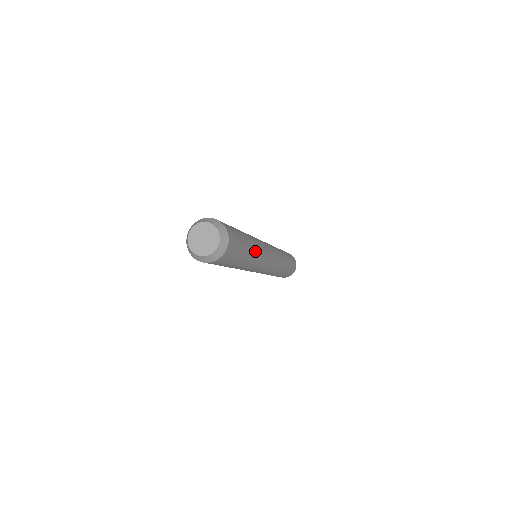
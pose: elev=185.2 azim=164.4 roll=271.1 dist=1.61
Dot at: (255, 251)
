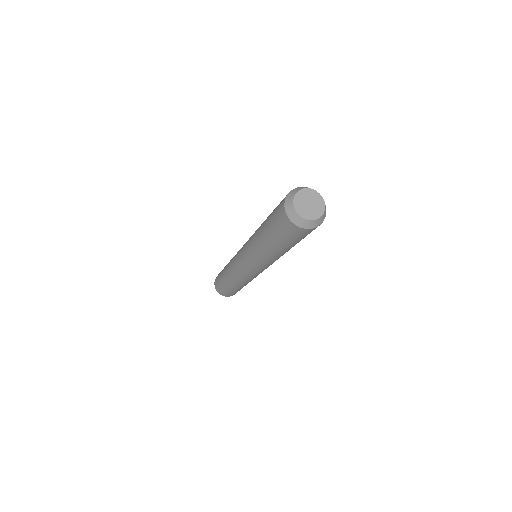
Dot at: (284, 253)
